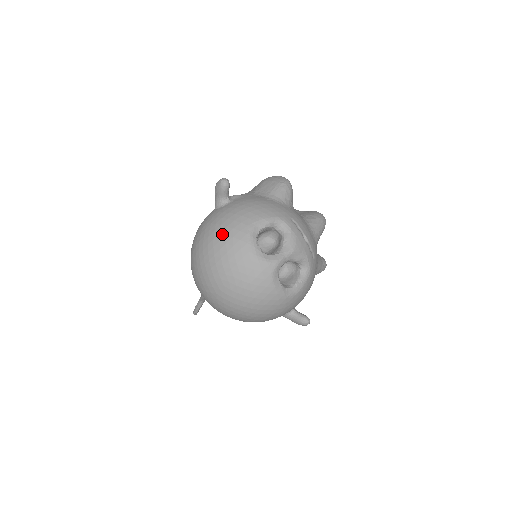
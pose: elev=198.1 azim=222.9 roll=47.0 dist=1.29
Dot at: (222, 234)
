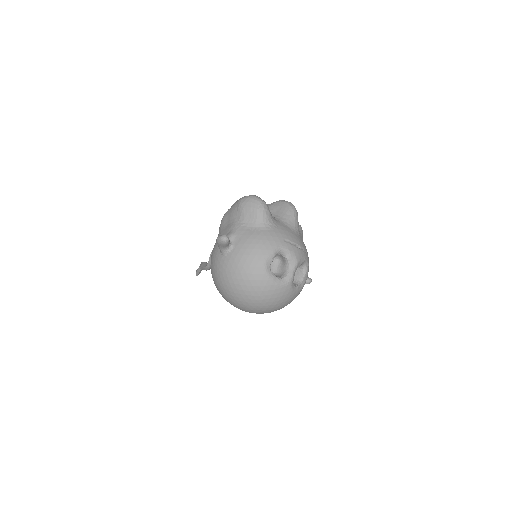
Dot at: (246, 280)
